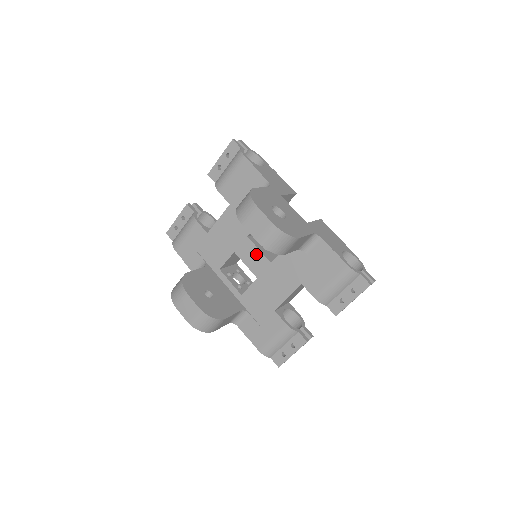
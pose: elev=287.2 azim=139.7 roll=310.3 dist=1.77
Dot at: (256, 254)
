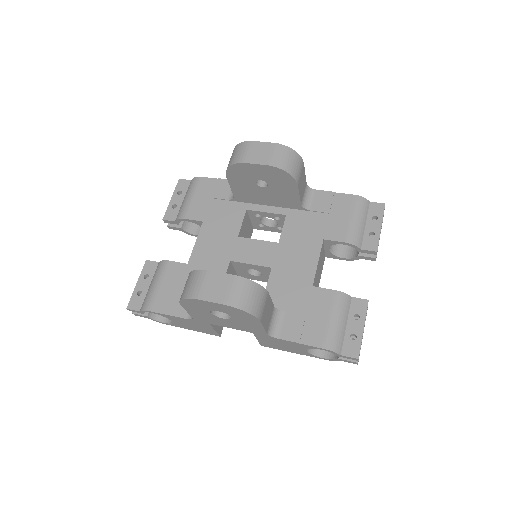
Dot at: (257, 246)
